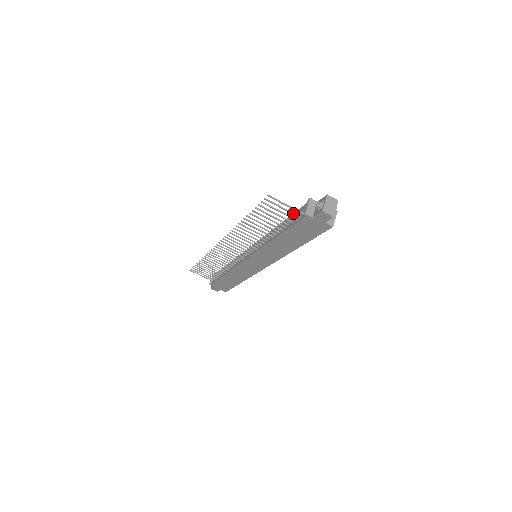
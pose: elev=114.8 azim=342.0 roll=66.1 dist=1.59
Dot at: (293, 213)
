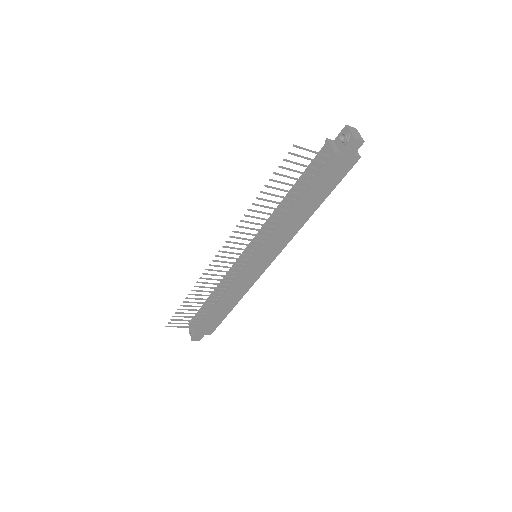
Dot at: (317, 161)
